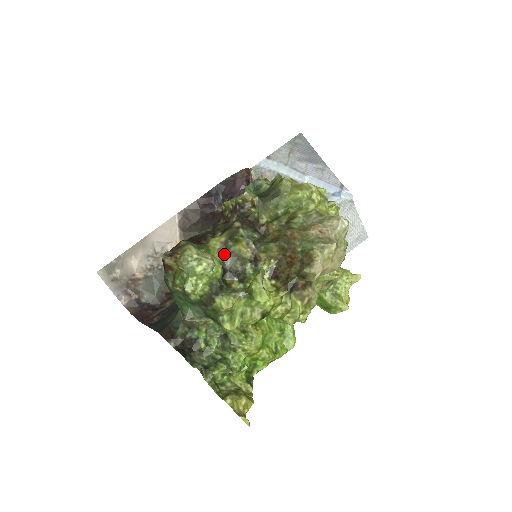
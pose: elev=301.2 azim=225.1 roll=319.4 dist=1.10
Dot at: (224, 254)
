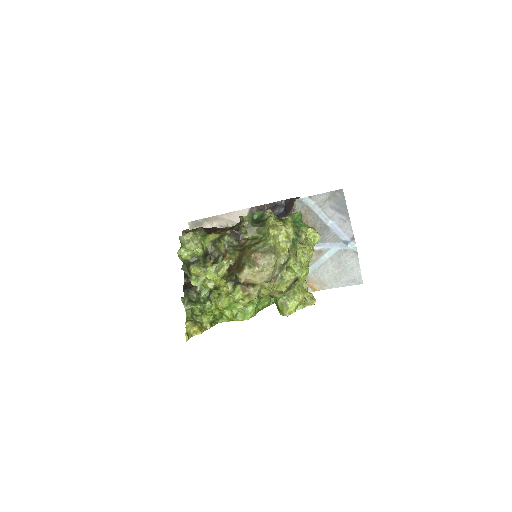
Dot at: (212, 245)
